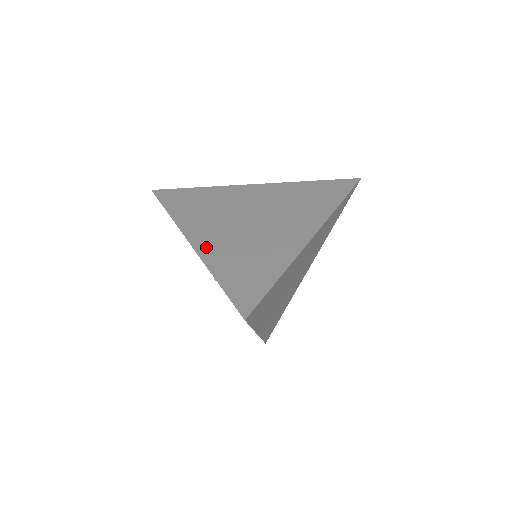
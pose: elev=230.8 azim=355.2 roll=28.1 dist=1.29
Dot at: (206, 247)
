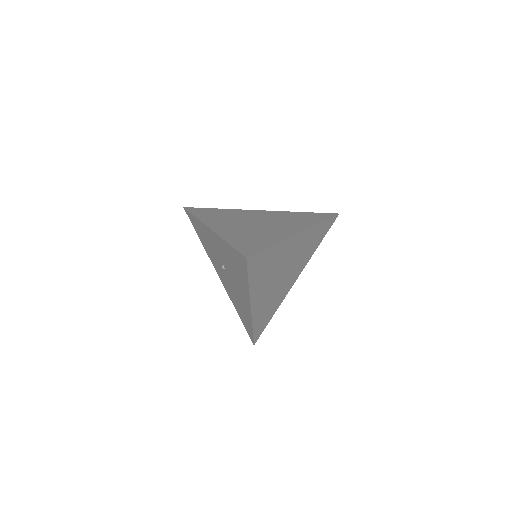
Dot at: (222, 231)
